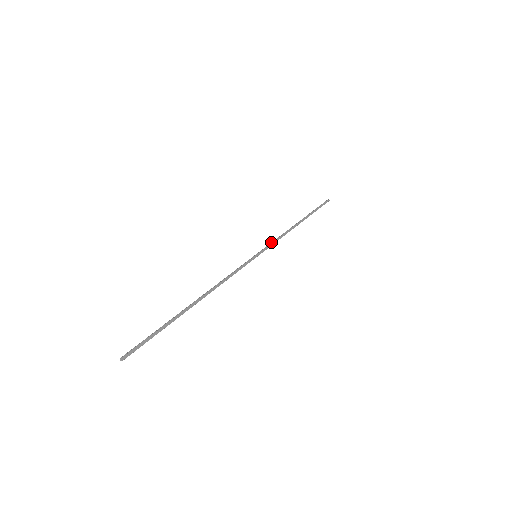
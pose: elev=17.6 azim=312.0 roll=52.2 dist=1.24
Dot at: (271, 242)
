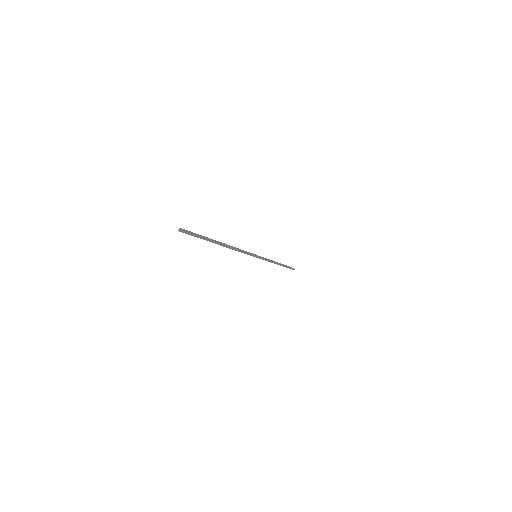
Dot at: occluded
